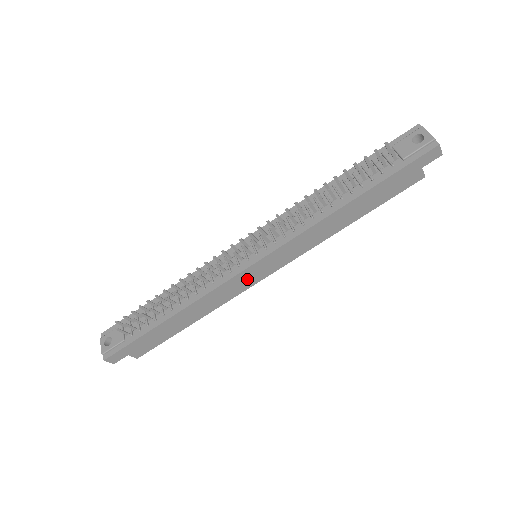
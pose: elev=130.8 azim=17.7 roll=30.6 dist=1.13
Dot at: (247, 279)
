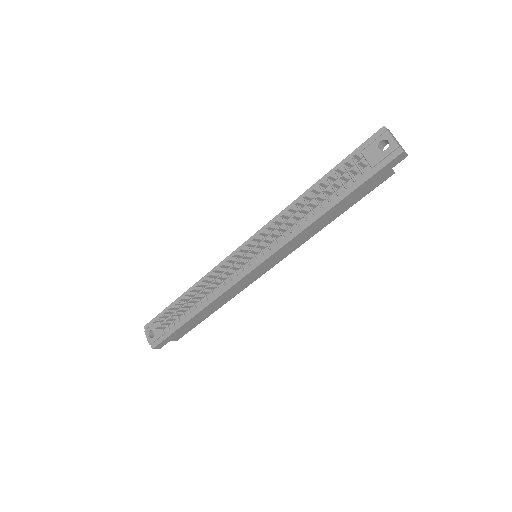
Dot at: (252, 277)
